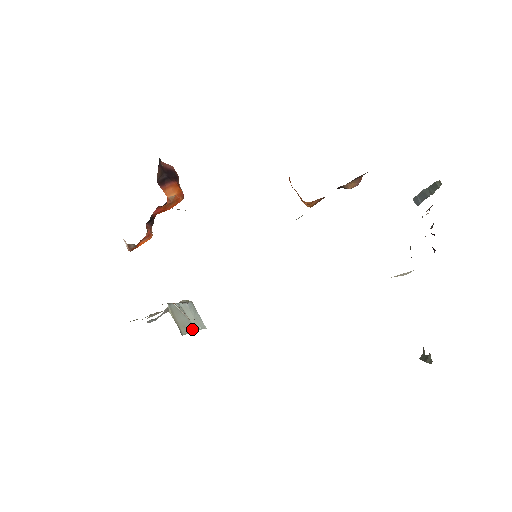
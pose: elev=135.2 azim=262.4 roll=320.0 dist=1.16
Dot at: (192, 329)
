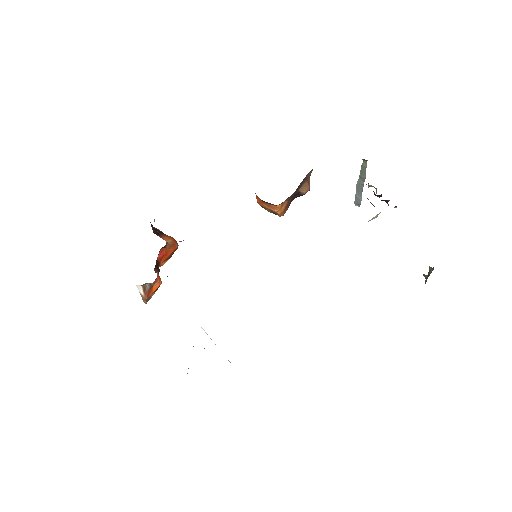
Dot at: occluded
